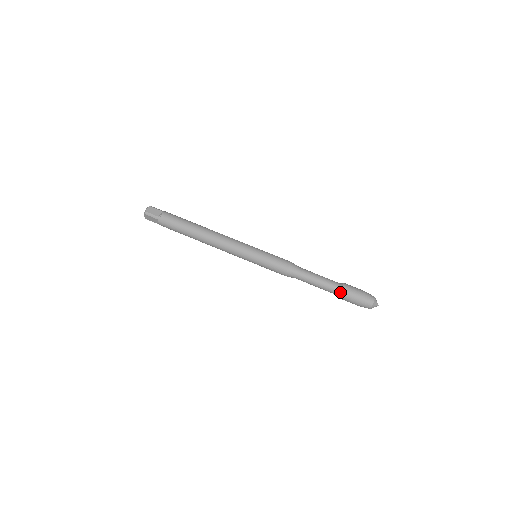
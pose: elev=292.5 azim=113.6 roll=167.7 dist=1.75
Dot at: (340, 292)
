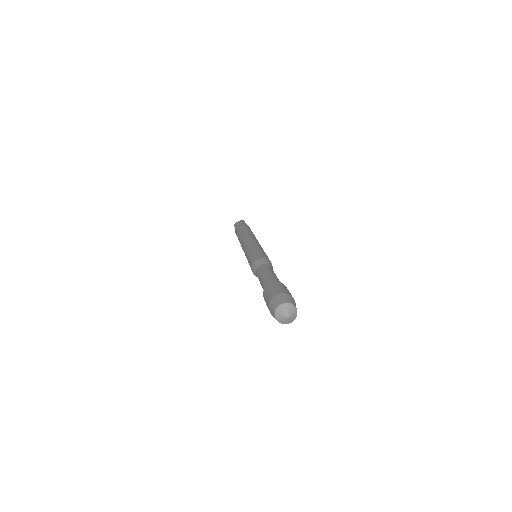
Dot at: occluded
